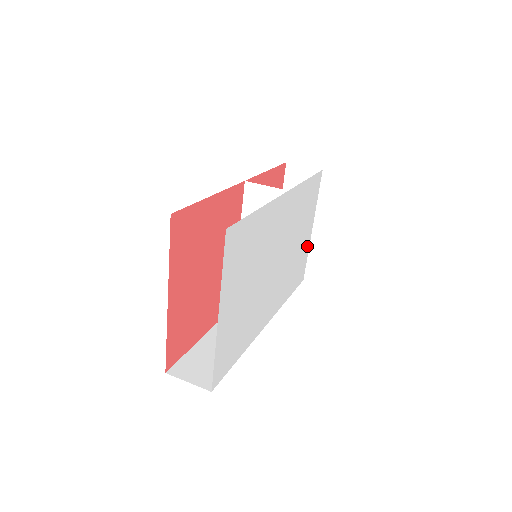
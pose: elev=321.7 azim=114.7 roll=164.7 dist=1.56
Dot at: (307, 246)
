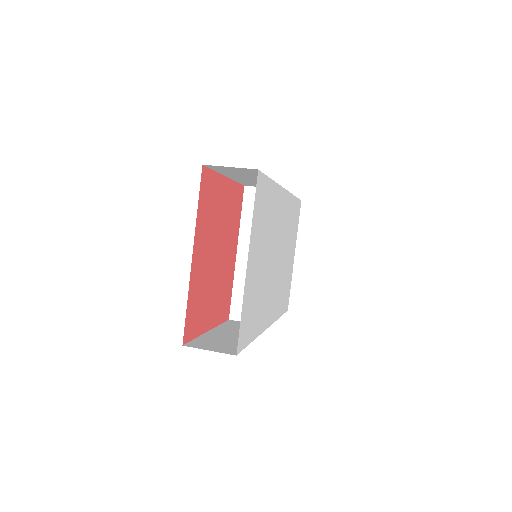
Dot at: (291, 273)
